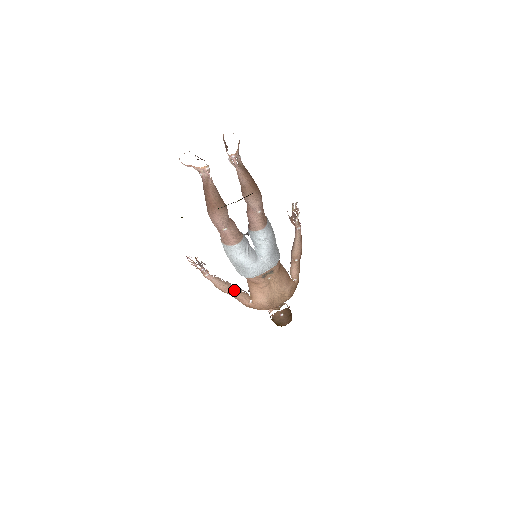
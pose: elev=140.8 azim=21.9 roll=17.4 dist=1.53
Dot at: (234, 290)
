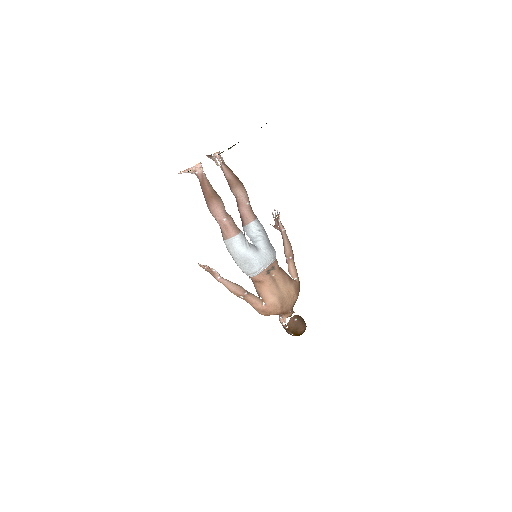
Dot at: (246, 291)
